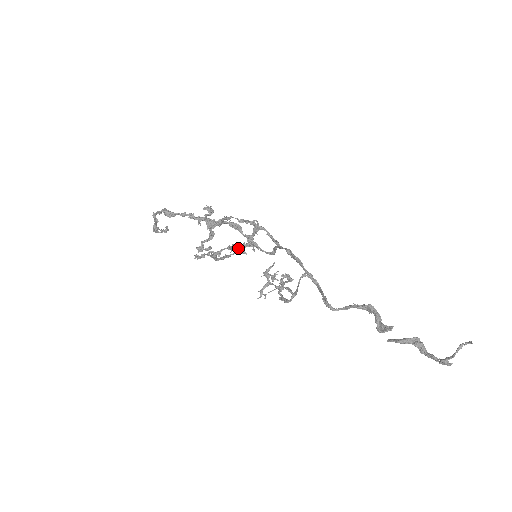
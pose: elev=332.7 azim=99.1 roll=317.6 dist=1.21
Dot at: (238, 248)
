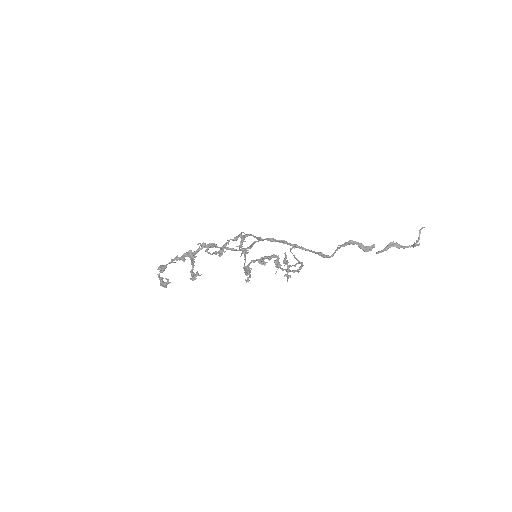
Dot at: (267, 258)
